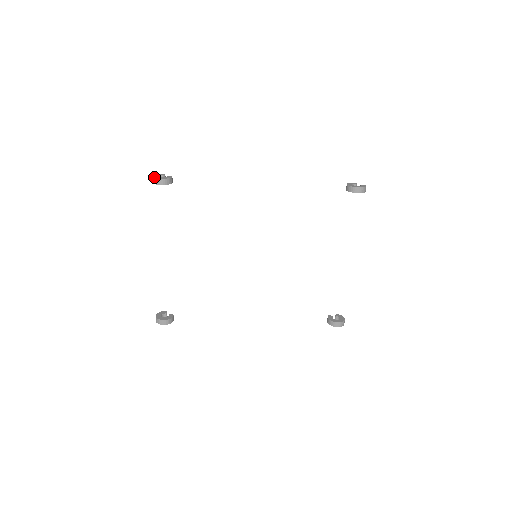
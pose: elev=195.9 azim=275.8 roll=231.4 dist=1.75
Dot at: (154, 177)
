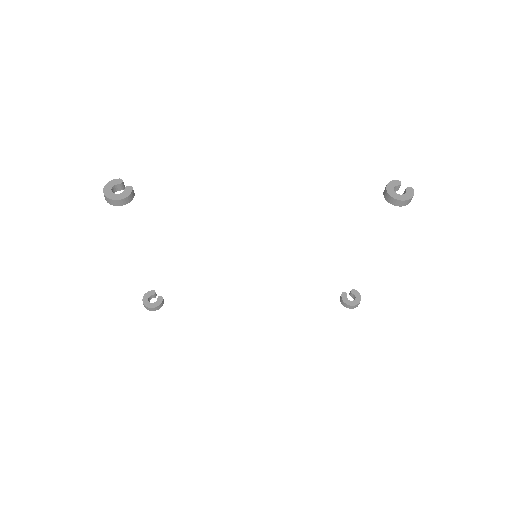
Dot at: (106, 195)
